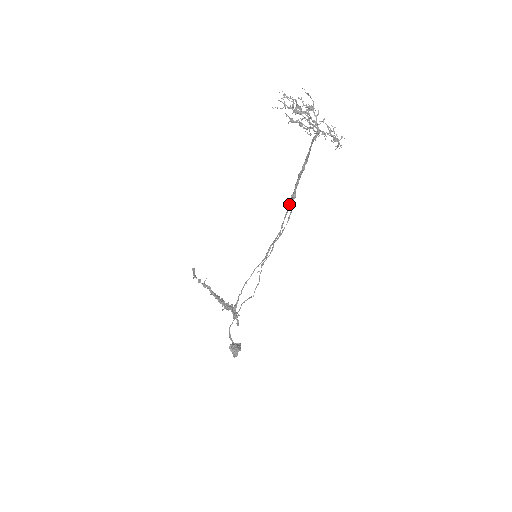
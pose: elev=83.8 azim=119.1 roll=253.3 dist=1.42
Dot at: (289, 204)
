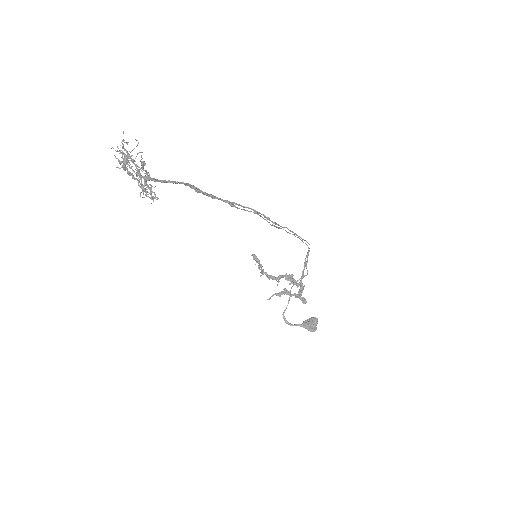
Dot at: (243, 206)
